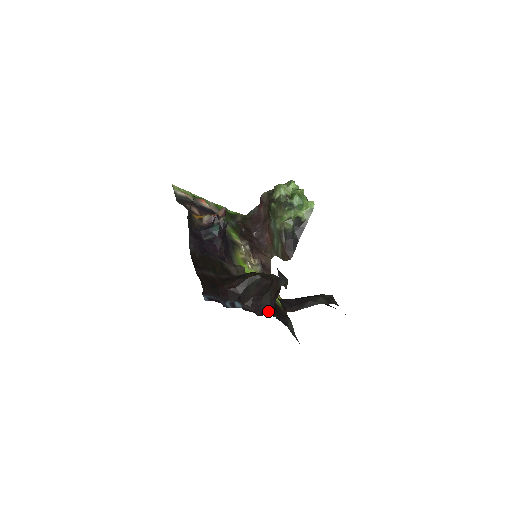
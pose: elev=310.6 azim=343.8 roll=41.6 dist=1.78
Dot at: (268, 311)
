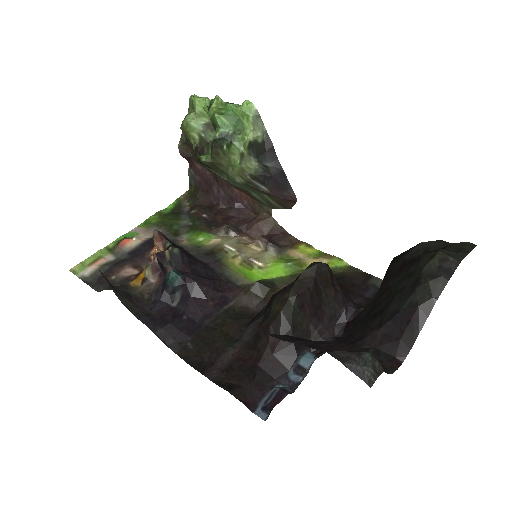
Dot at: (345, 314)
